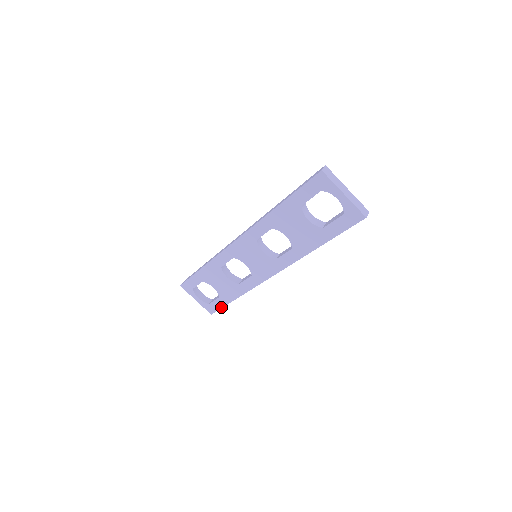
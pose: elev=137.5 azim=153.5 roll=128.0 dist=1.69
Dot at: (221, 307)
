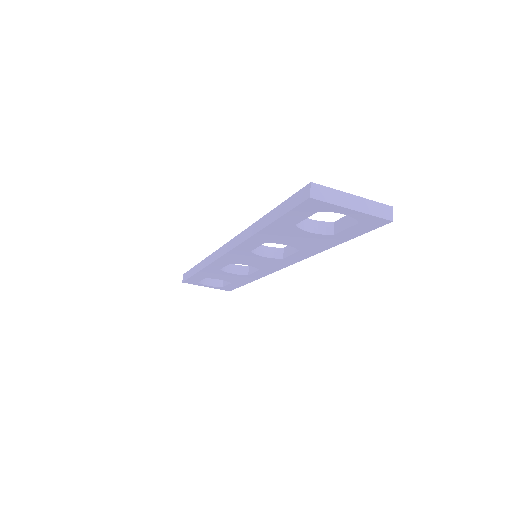
Dot at: (237, 287)
